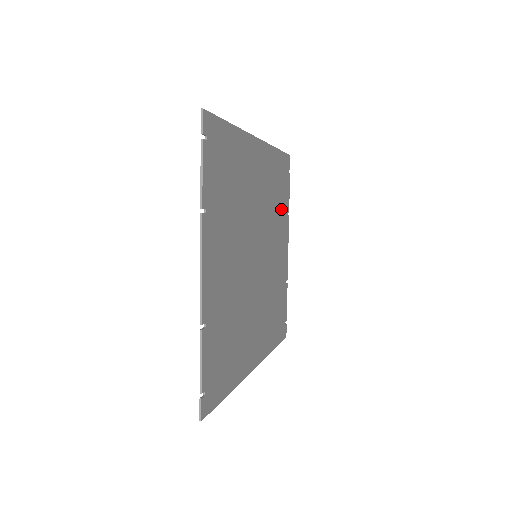
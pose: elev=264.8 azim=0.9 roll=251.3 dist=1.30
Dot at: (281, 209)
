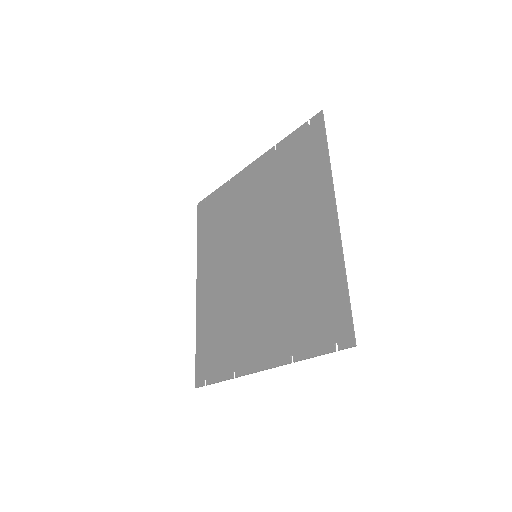
Dot at: (281, 169)
